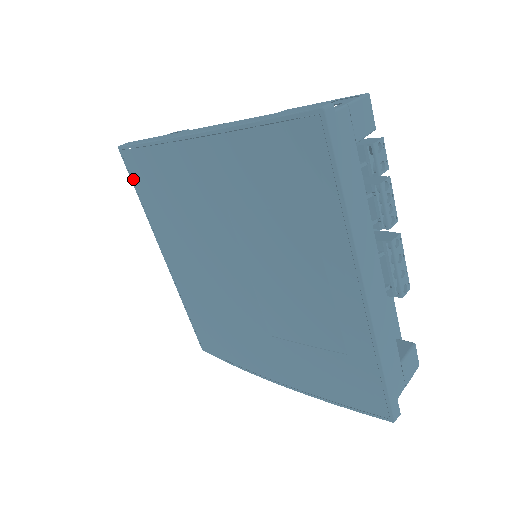
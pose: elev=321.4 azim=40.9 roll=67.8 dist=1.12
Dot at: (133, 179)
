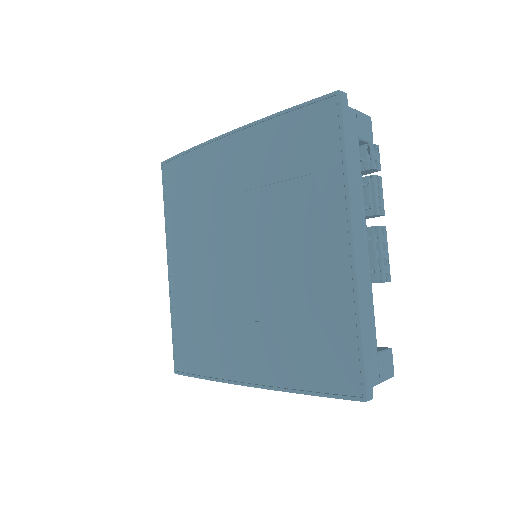
Dot at: (165, 189)
